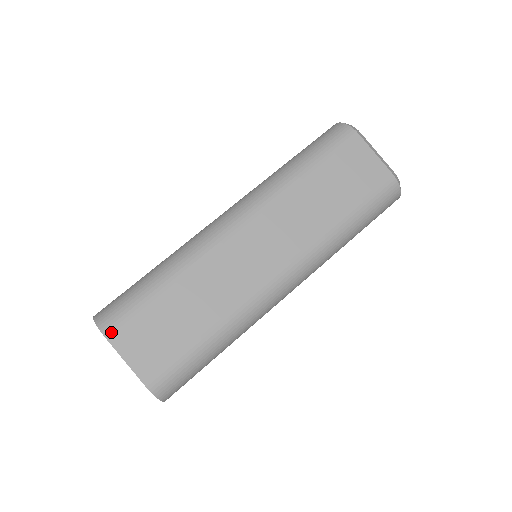
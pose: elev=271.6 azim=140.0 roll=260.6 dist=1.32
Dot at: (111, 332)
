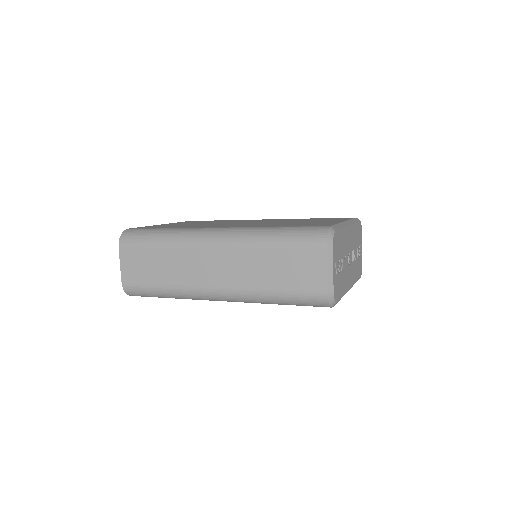
Dot at: (122, 246)
